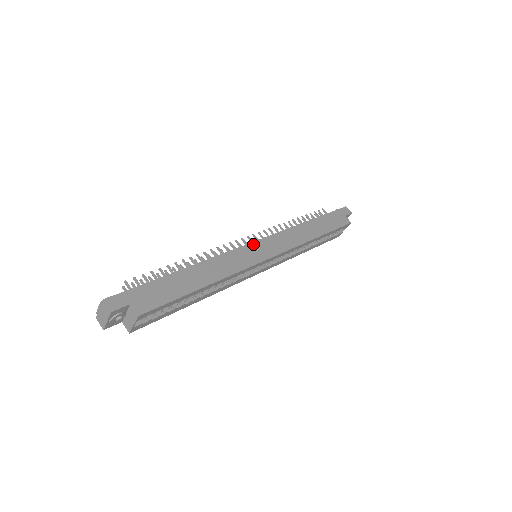
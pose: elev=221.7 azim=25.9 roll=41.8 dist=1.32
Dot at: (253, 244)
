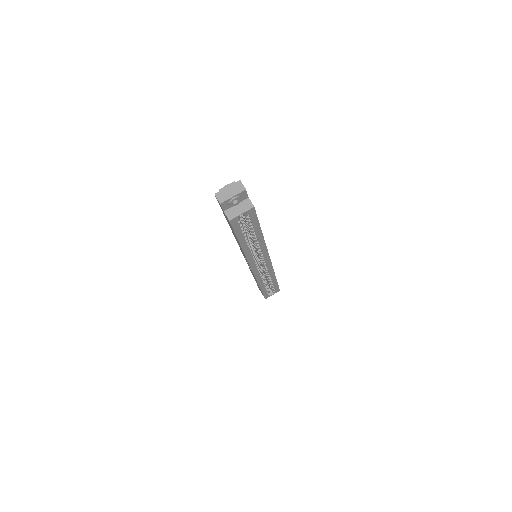
Dot at: occluded
